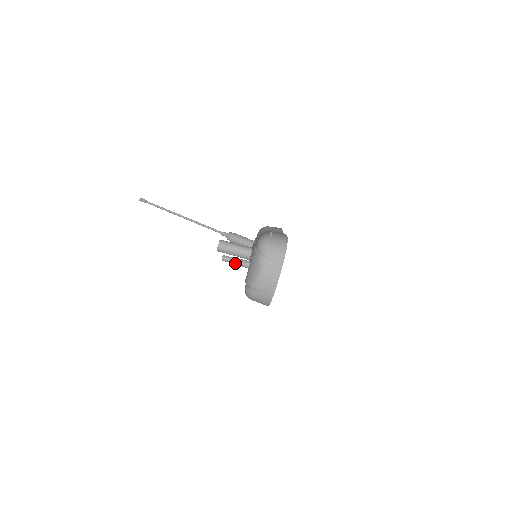
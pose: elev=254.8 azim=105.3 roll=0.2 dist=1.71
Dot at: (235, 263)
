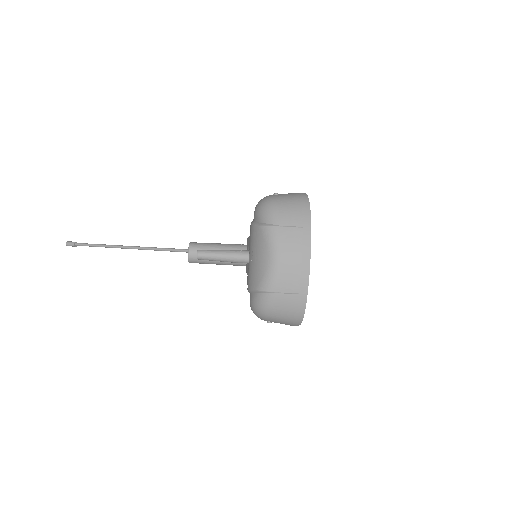
Dot at: (222, 258)
